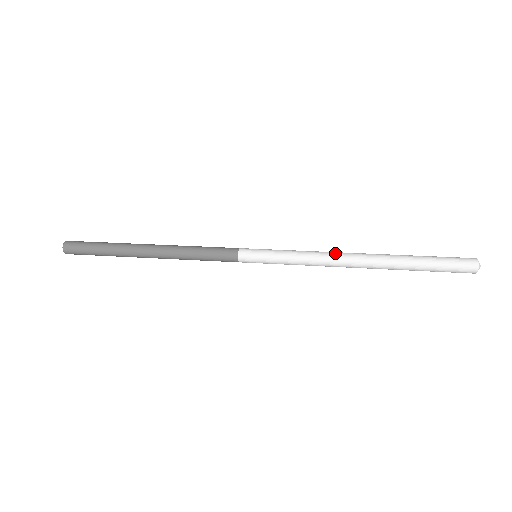
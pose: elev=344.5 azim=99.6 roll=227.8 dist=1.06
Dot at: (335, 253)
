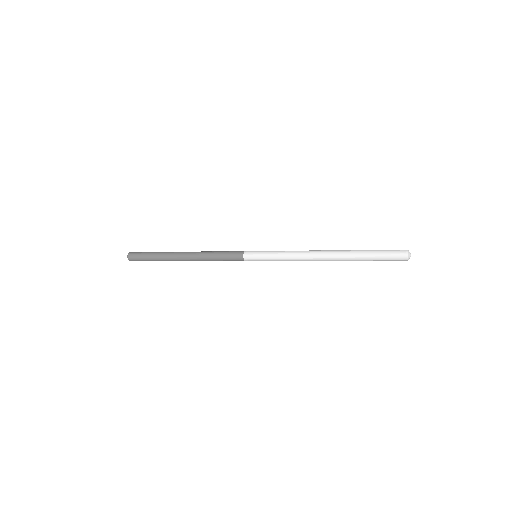
Dot at: (309, 254)
